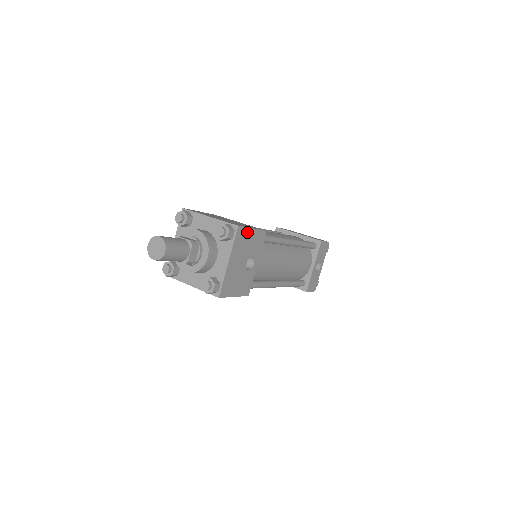
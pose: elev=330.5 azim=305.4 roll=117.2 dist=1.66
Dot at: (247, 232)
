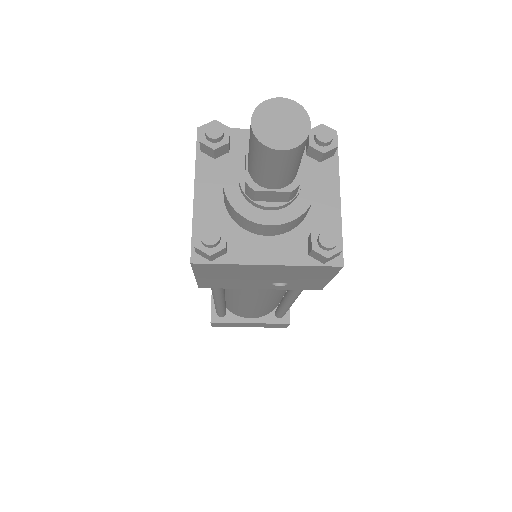
Dot at: occluded
